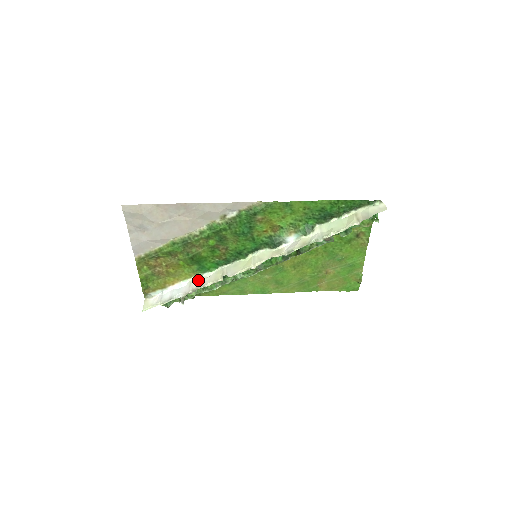
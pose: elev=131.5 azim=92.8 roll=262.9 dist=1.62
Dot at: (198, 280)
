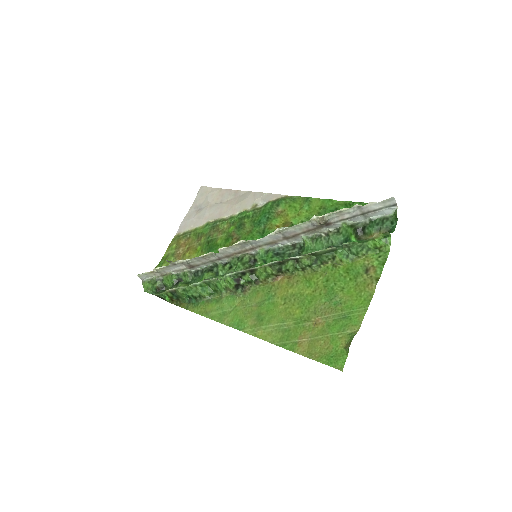
Dot at: (197, 265)
